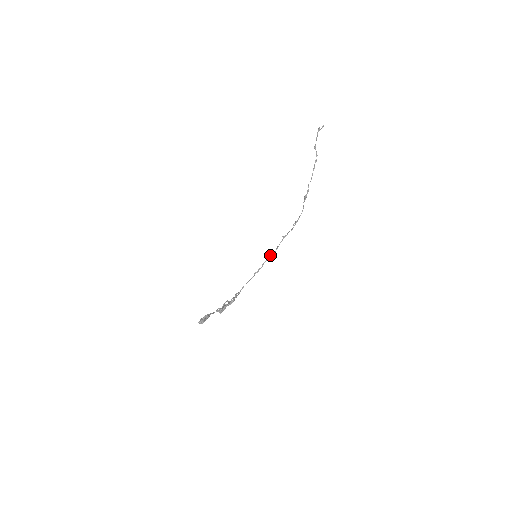
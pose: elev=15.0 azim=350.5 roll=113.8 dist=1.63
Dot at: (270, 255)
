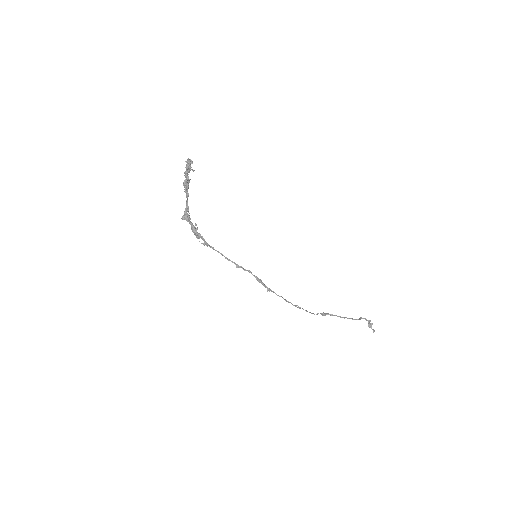
Dot at: (260, 279)
